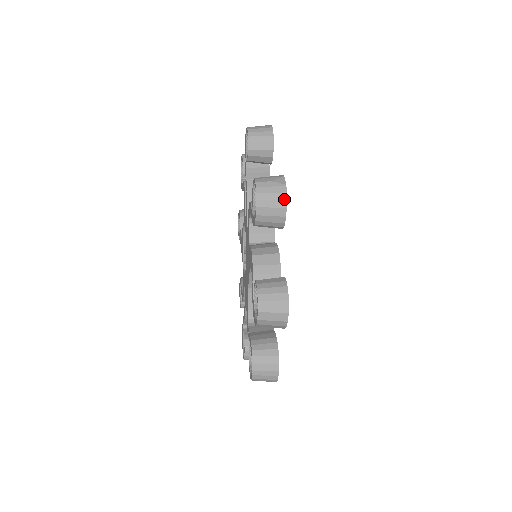
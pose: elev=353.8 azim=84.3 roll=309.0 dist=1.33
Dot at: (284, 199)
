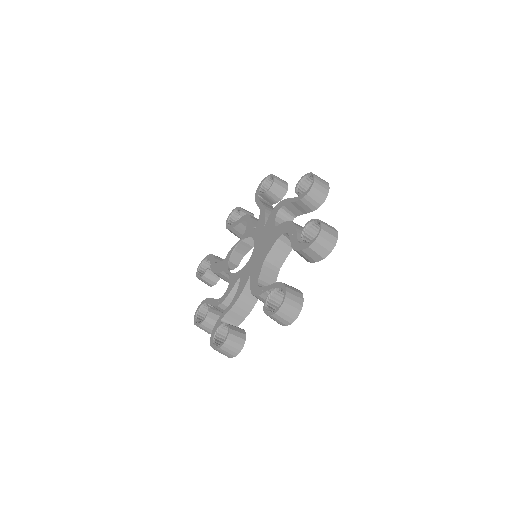
Dot at: (328, 186)
